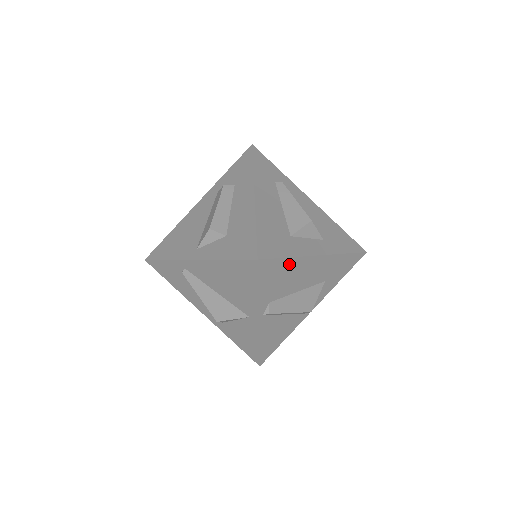
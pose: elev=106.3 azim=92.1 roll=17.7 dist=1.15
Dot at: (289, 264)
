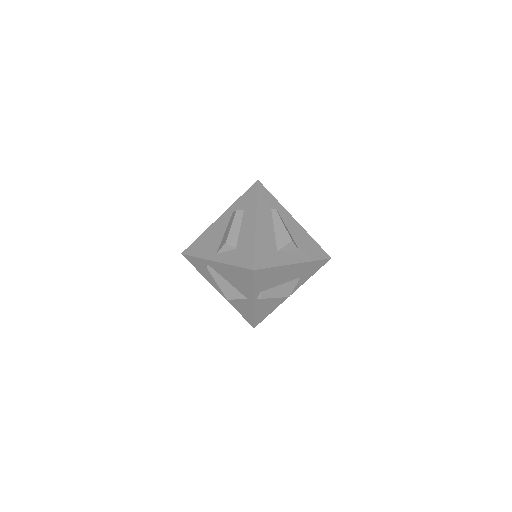
Dot at: (274, 270)
